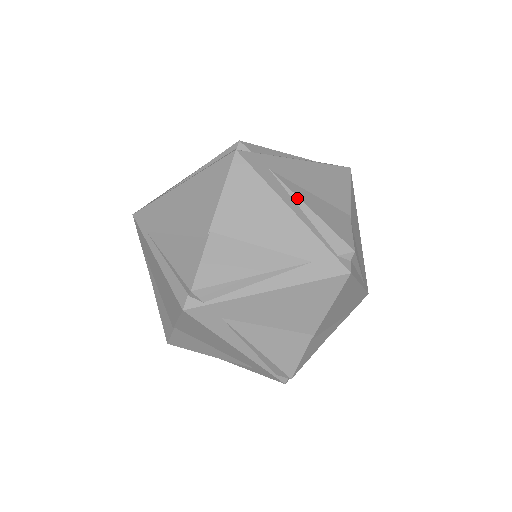
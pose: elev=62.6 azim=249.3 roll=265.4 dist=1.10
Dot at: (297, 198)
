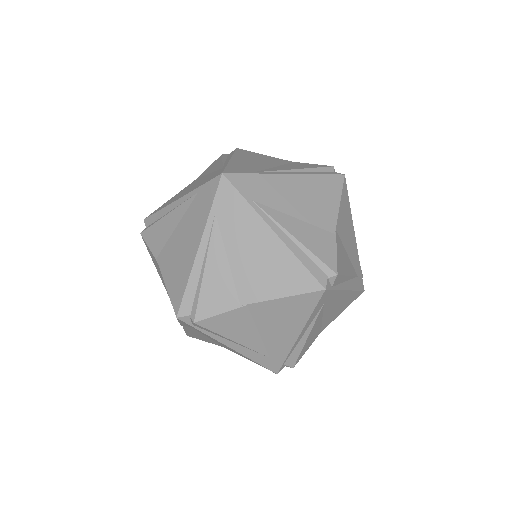
Dot at: occluded
